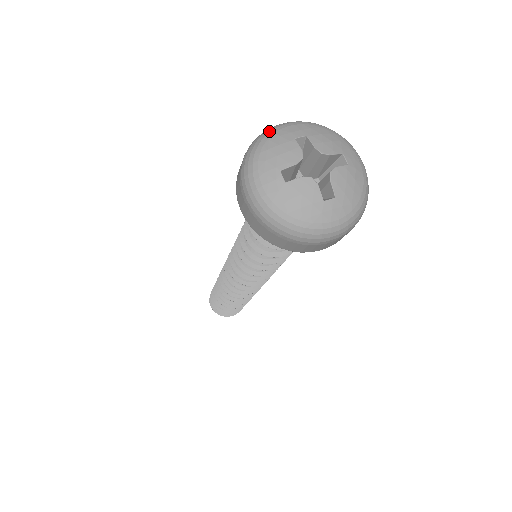
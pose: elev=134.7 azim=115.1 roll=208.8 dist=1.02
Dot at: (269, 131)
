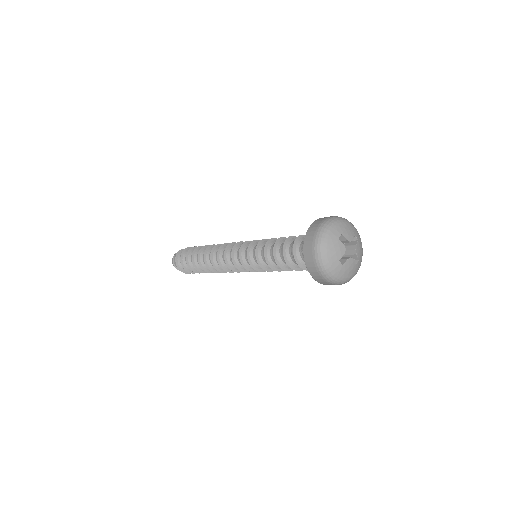
Dot at: (324, 236)
